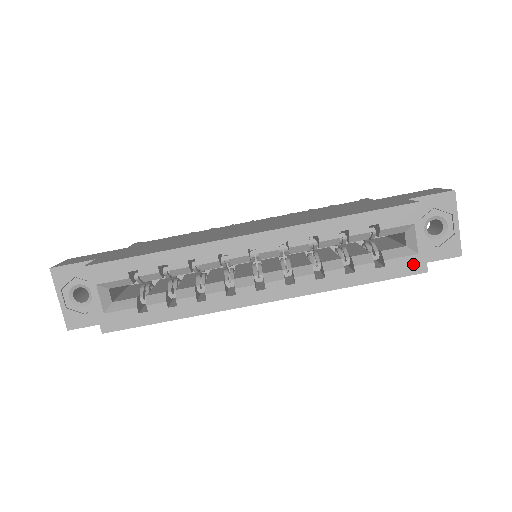
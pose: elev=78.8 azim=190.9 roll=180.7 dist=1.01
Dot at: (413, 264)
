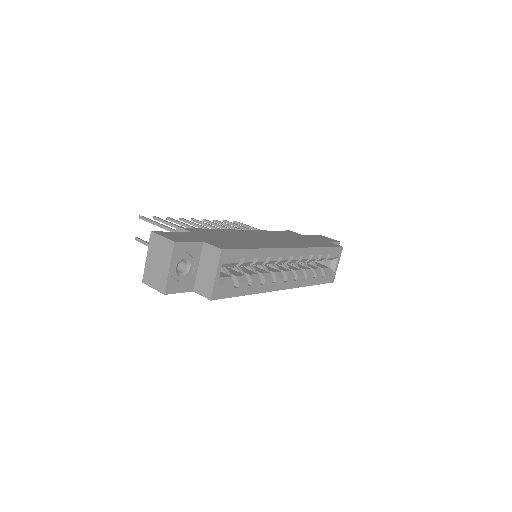
Dot at: (331, 277)
